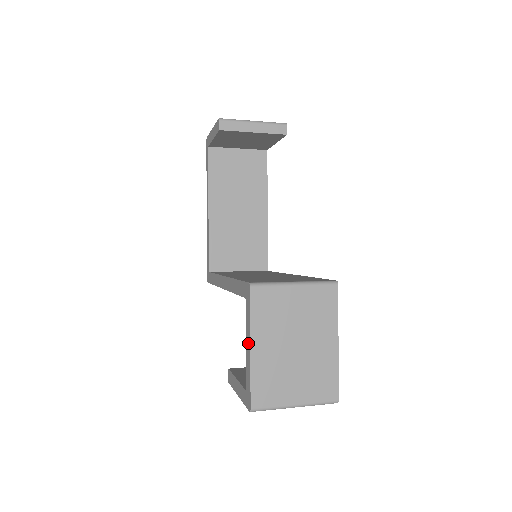
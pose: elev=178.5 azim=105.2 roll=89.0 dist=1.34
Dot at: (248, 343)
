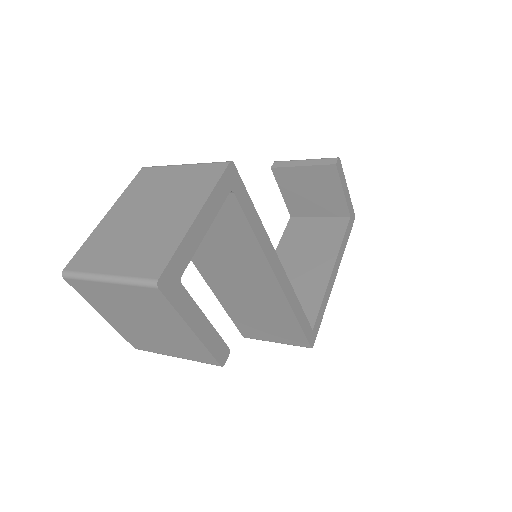
Dot at: occluded
